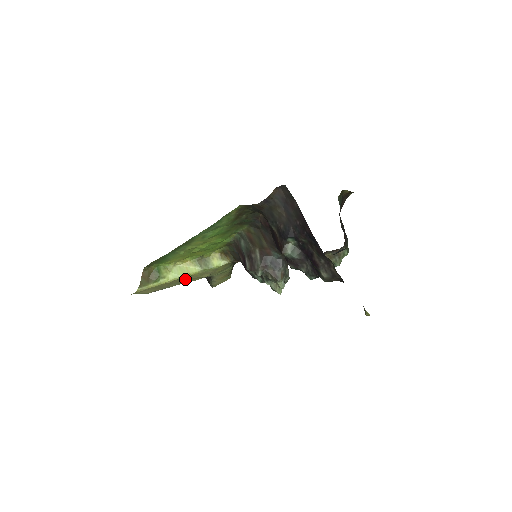
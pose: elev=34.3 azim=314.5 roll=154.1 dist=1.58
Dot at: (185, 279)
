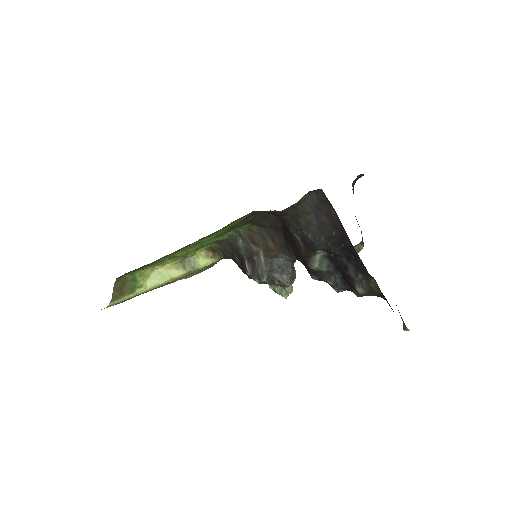
Dot at: (165, 284)
